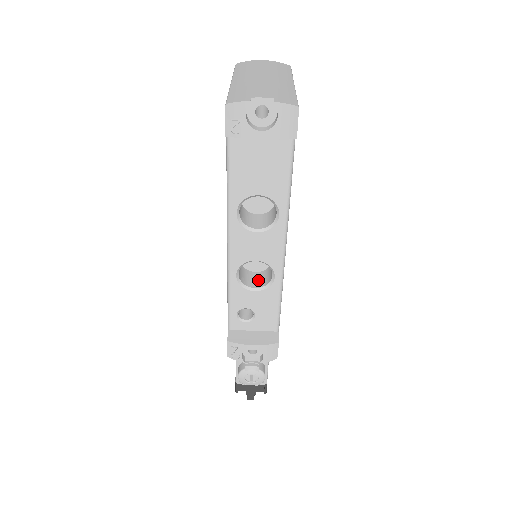
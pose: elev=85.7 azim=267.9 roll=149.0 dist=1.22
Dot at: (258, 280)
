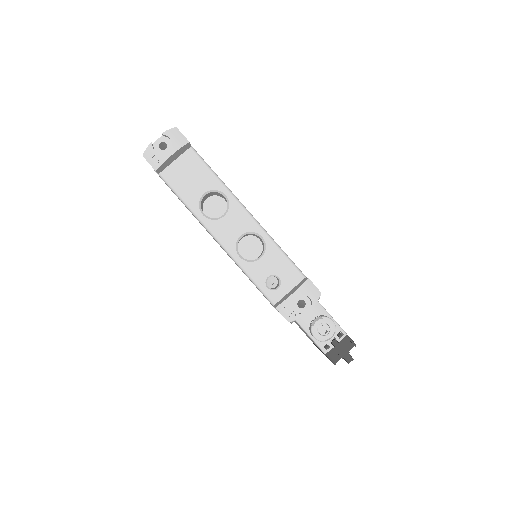
Dot at: (260, 255)
